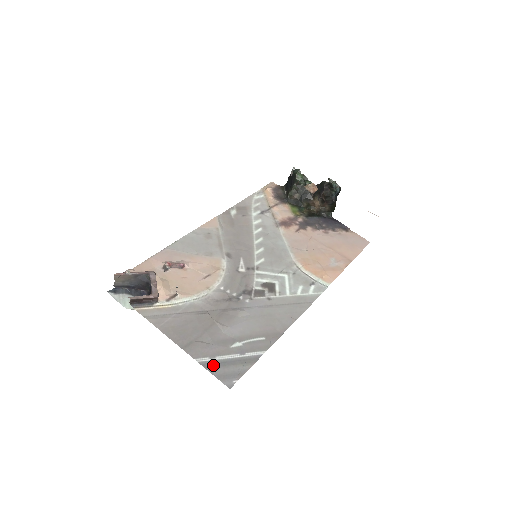
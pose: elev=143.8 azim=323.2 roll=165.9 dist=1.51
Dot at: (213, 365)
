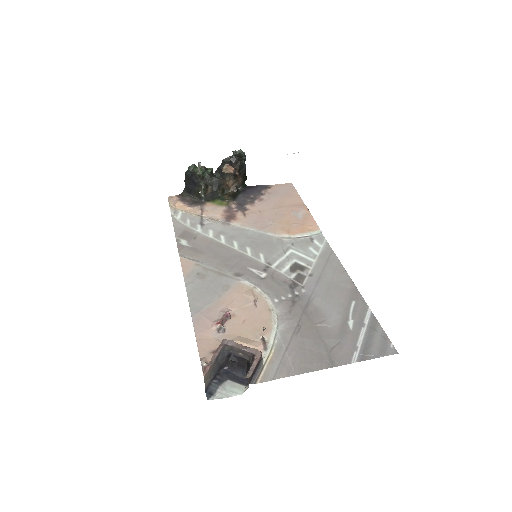
Dot at: (366, 352)
